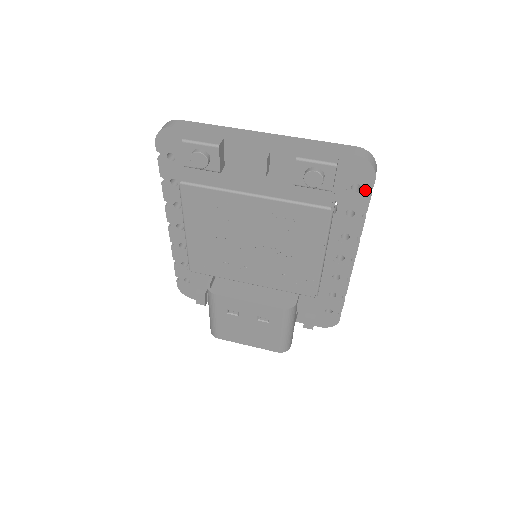
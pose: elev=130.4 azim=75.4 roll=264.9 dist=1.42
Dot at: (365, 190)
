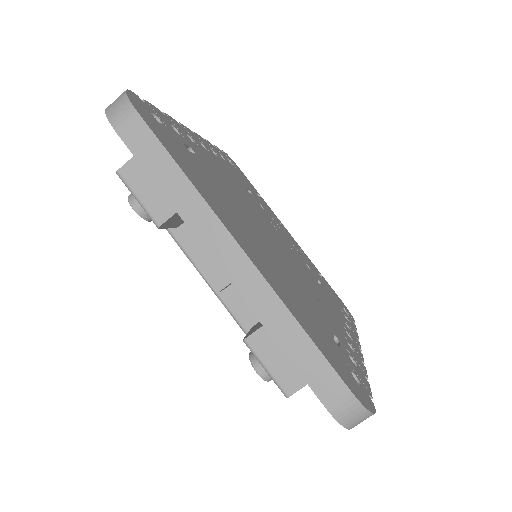
Dot at: occluded
